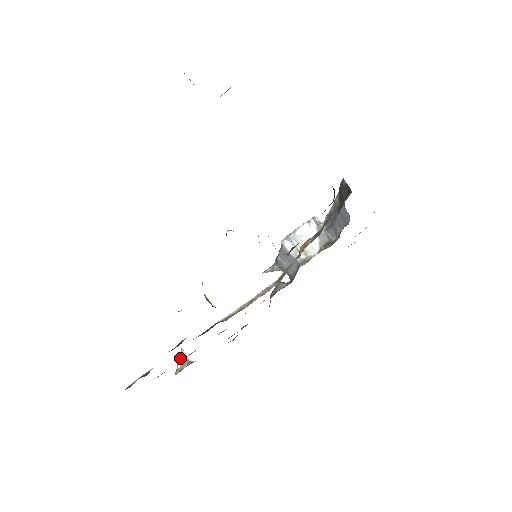
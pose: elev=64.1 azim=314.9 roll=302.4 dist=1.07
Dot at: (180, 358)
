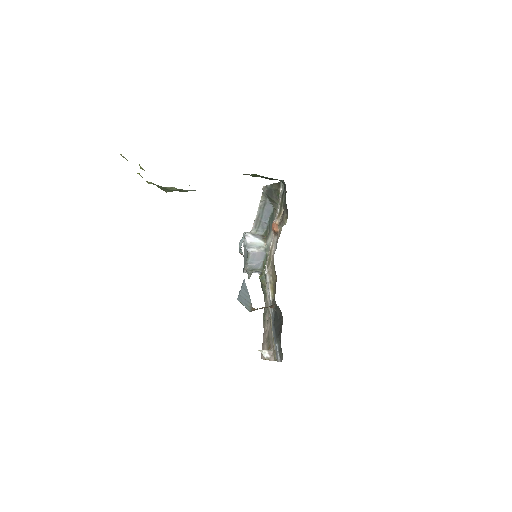
Dot at: (263, 354)
